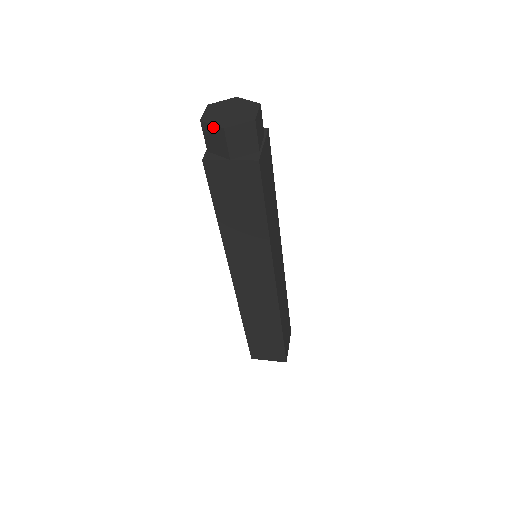
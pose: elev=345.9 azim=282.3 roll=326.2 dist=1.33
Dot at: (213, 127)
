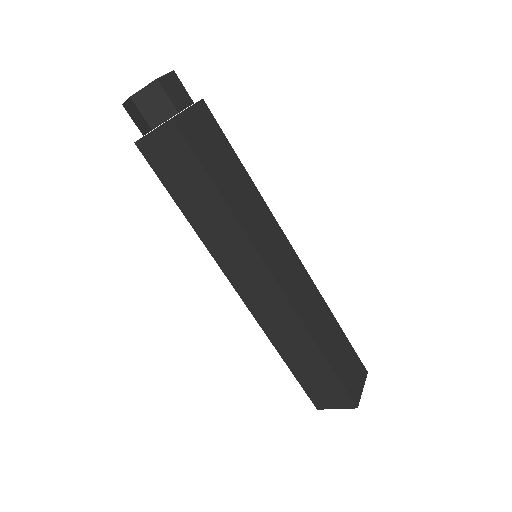
Dot at: (128, 103)
